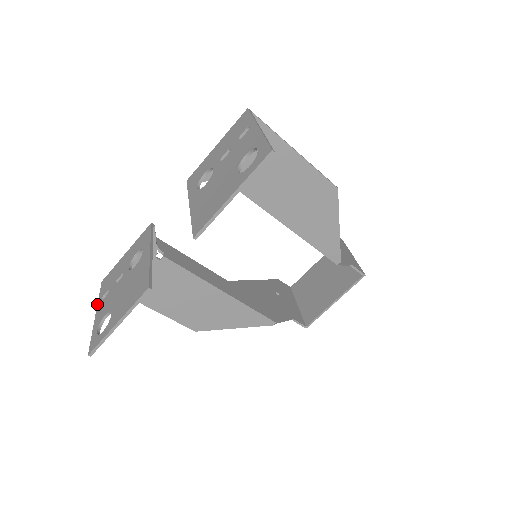
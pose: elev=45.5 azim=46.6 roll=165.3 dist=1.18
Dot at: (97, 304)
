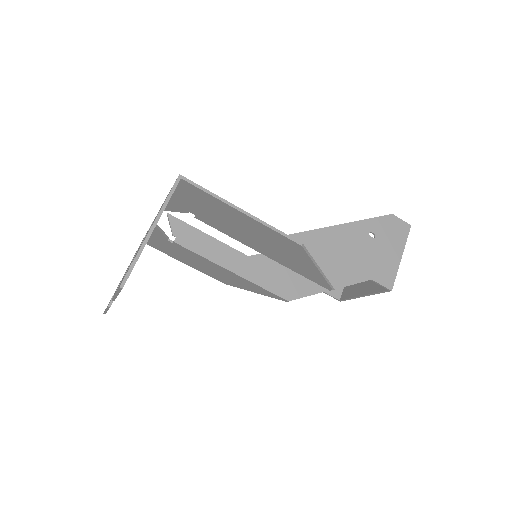
Dot at: occluded
